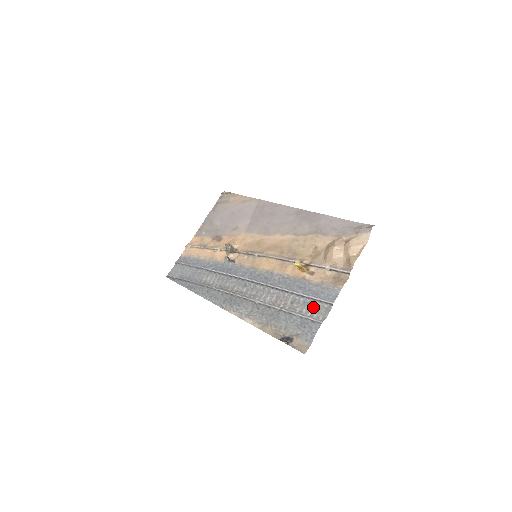
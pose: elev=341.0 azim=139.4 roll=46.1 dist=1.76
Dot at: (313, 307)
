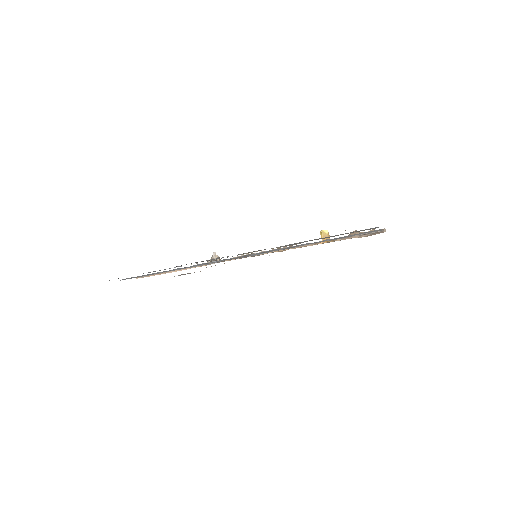
Dot at: (359, 234)
